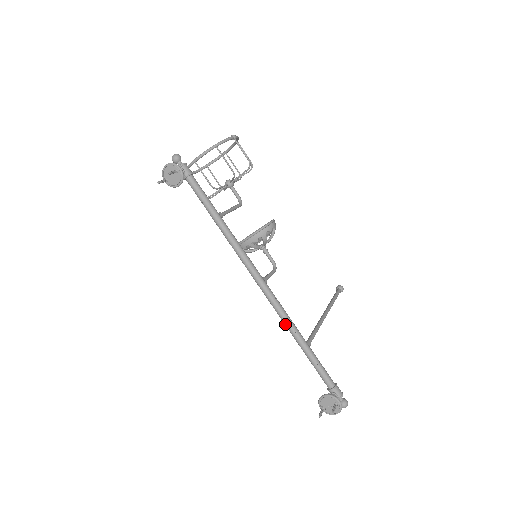
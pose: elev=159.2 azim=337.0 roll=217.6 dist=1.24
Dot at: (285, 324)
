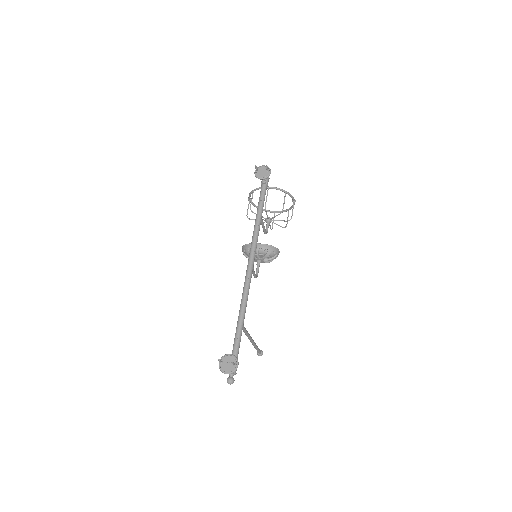
Dot at: (243, 298)
